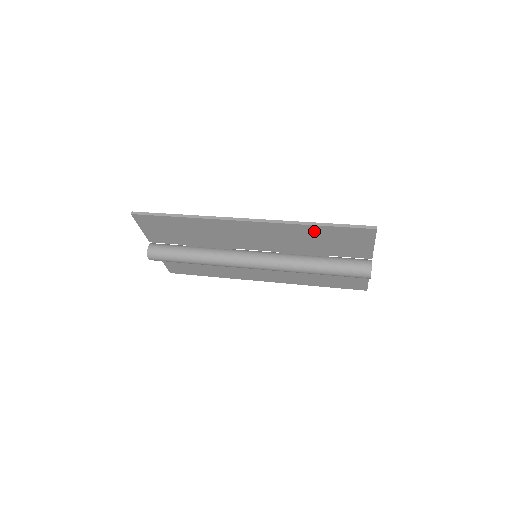
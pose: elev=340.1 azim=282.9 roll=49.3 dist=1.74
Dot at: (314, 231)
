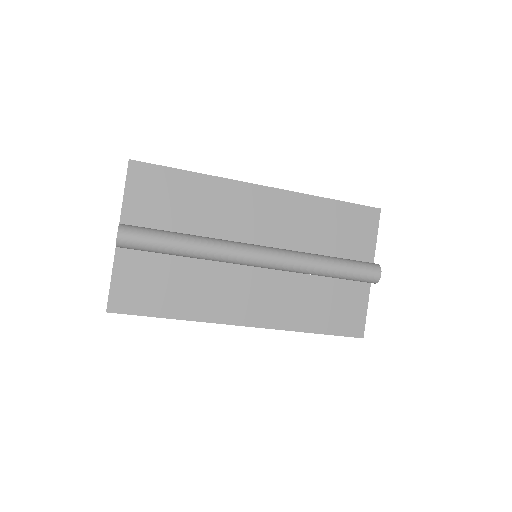
Dot at: (327, 209)
